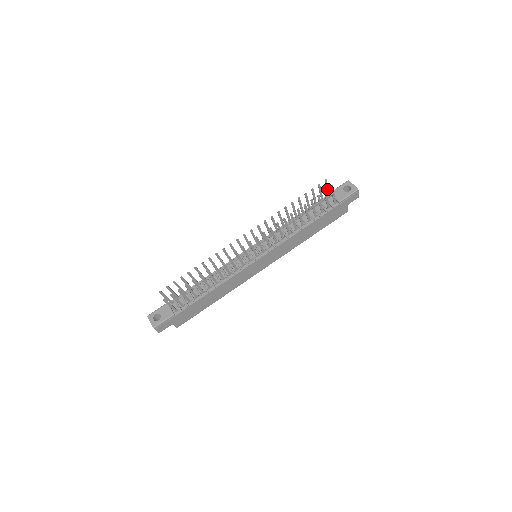
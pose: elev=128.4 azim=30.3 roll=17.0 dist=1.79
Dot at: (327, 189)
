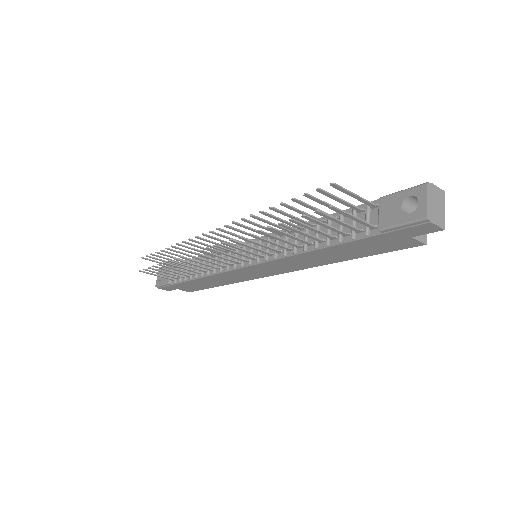
Dot at: (354, 196)
